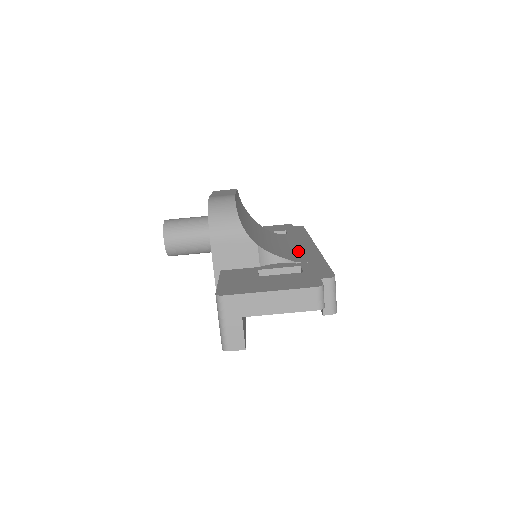
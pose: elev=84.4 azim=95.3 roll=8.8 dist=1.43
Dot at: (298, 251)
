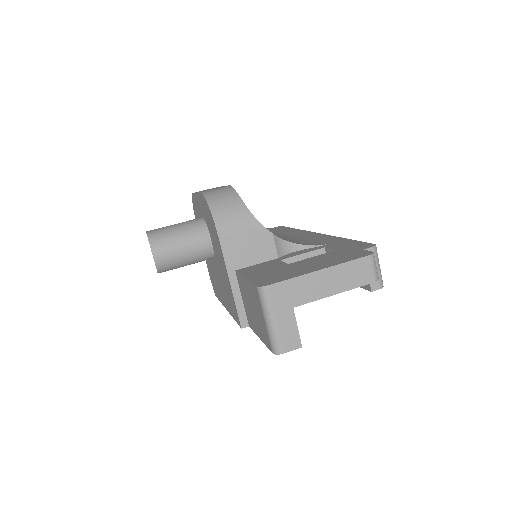
Dot at: (305, 239)
